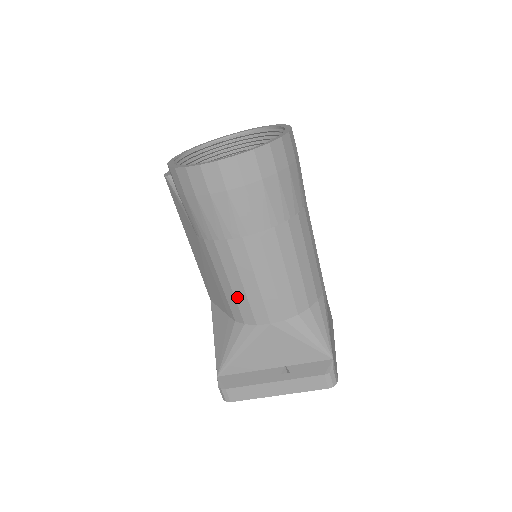
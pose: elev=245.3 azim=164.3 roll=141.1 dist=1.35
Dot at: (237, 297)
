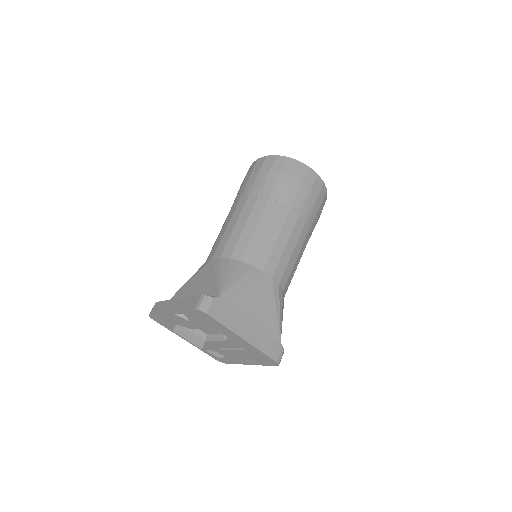
Dot at: occluded
